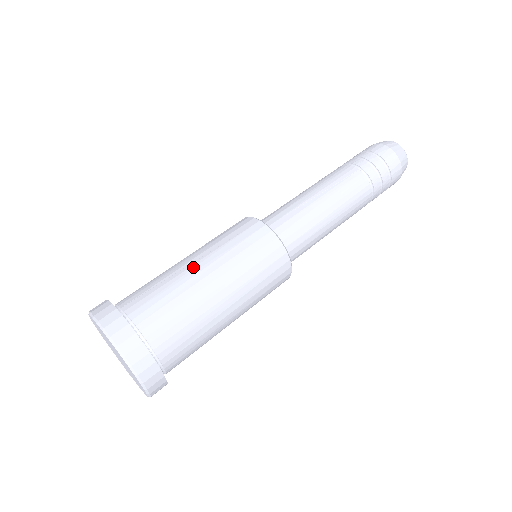
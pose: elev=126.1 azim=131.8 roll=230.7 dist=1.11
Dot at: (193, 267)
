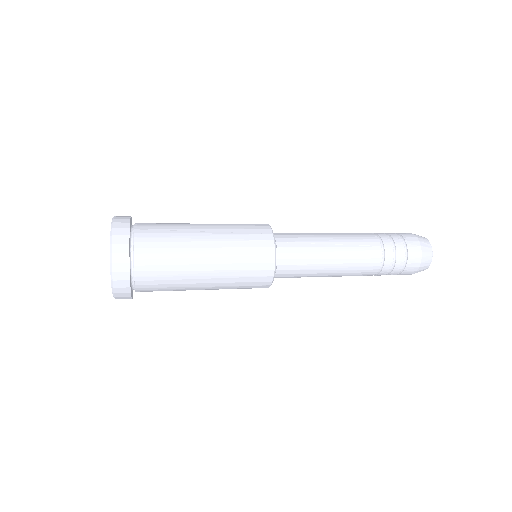
Dot at: (201, 235)
